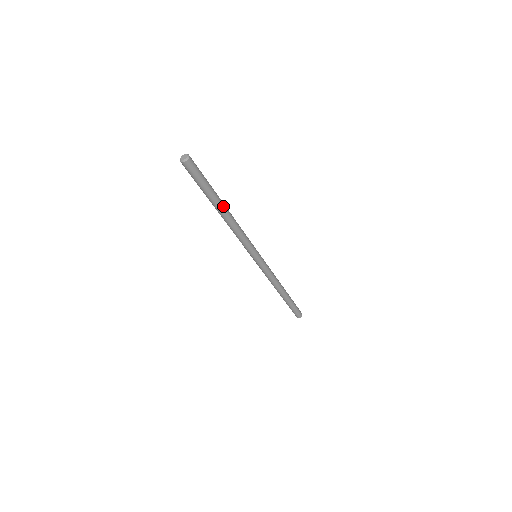
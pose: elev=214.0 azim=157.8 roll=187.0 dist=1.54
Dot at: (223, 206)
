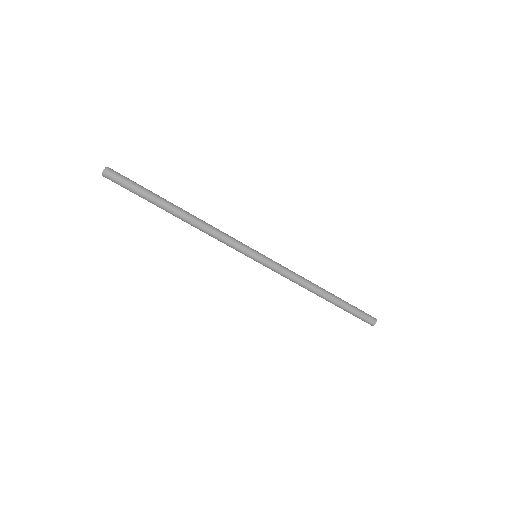
Dot at: (175, 206)
